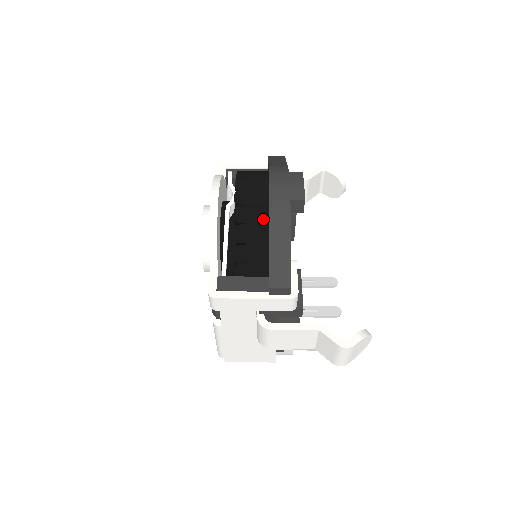
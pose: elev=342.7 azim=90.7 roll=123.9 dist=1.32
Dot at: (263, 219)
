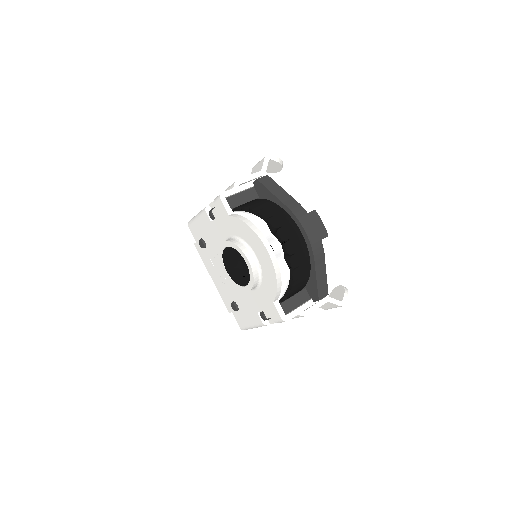
Dot at: (307, 259)
